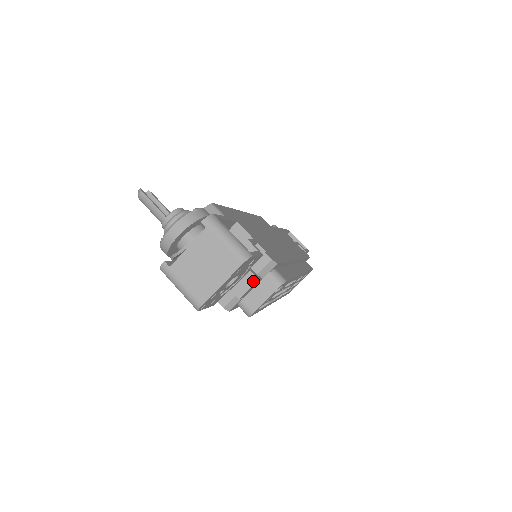
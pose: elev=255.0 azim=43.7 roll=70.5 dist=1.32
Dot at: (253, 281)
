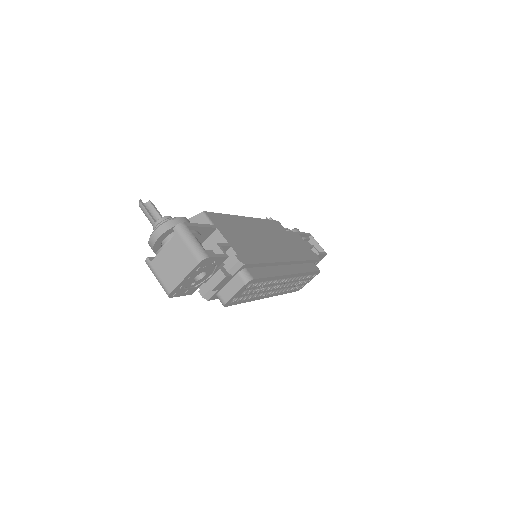
Dot at: (222, 277)
